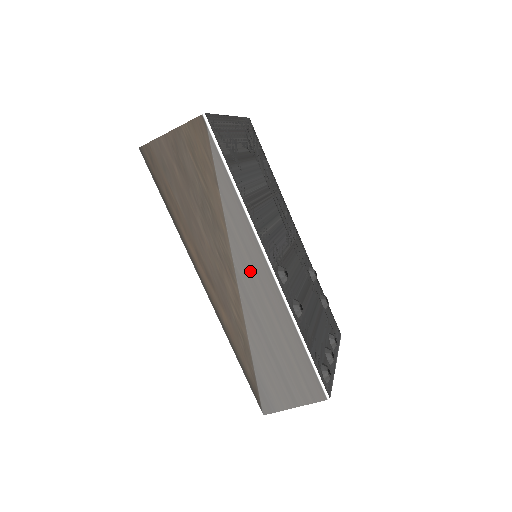
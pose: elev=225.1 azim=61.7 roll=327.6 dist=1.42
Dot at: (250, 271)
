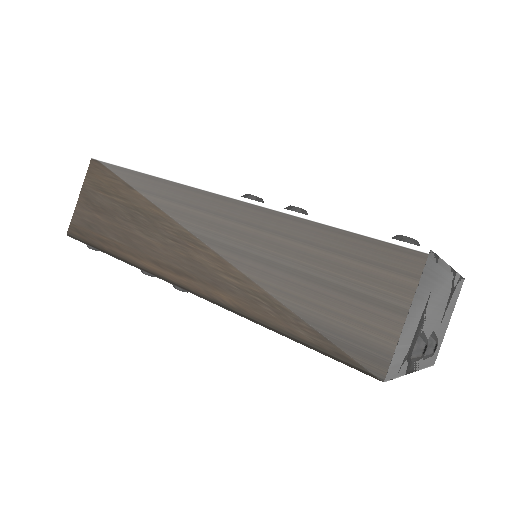
Dot at: (208, 220)
